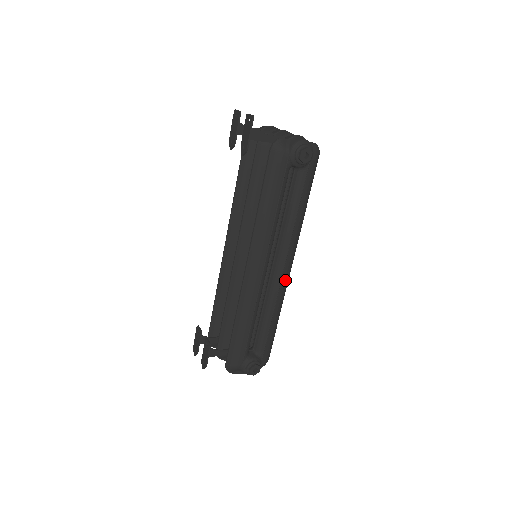
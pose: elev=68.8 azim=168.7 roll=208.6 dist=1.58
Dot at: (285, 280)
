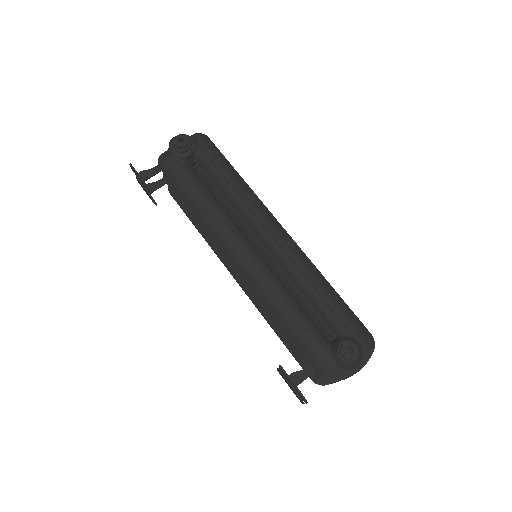
Dot at: (285, 242)
